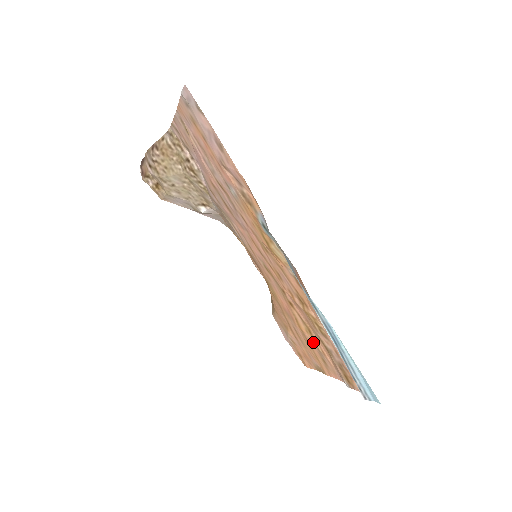
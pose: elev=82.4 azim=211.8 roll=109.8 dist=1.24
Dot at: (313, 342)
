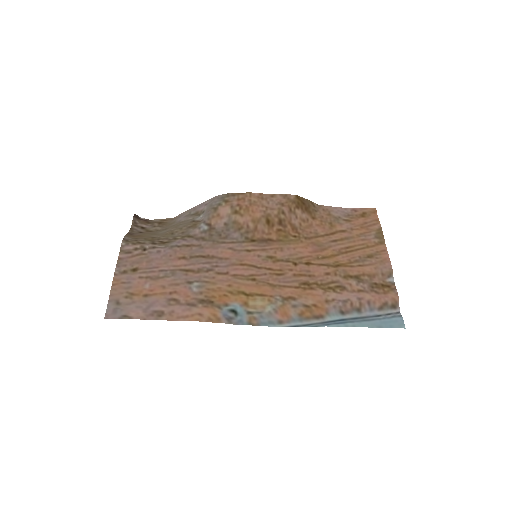
Dot at: (348, 261)
